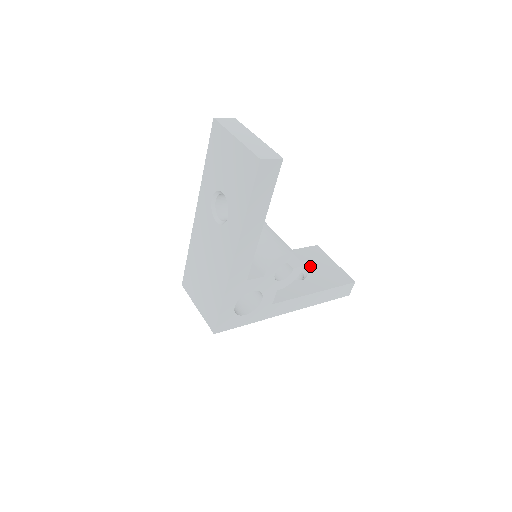
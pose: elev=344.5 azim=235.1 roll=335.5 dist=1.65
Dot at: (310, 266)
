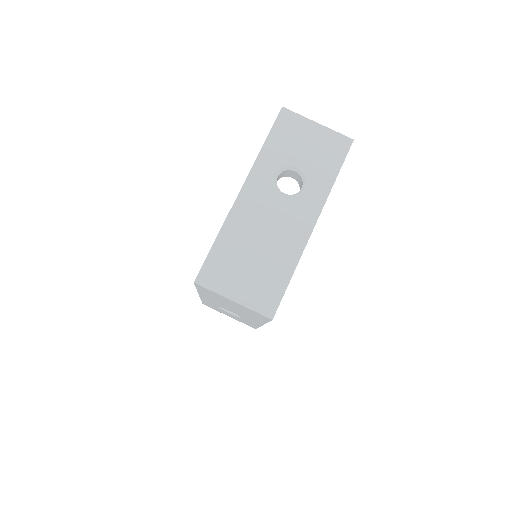
Dot at: occluded
